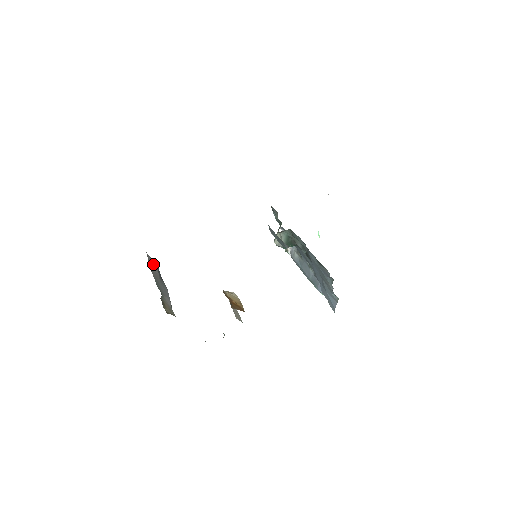
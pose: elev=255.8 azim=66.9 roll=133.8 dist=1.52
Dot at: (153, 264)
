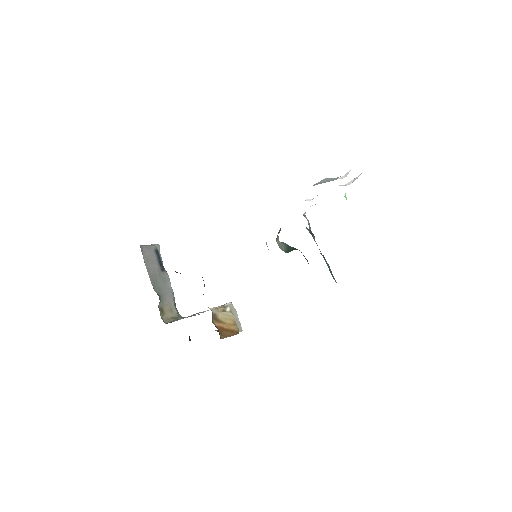
Dot at: (150, 257)
